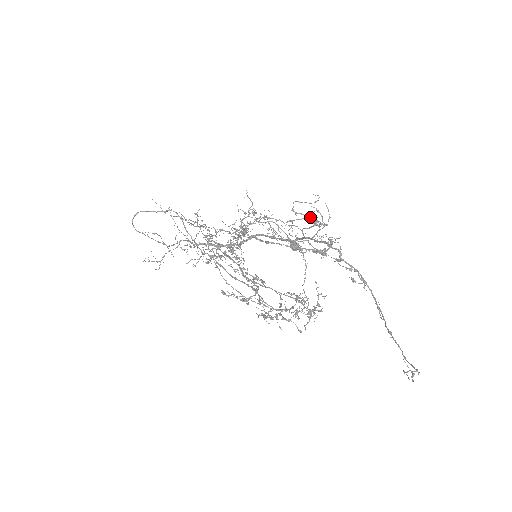
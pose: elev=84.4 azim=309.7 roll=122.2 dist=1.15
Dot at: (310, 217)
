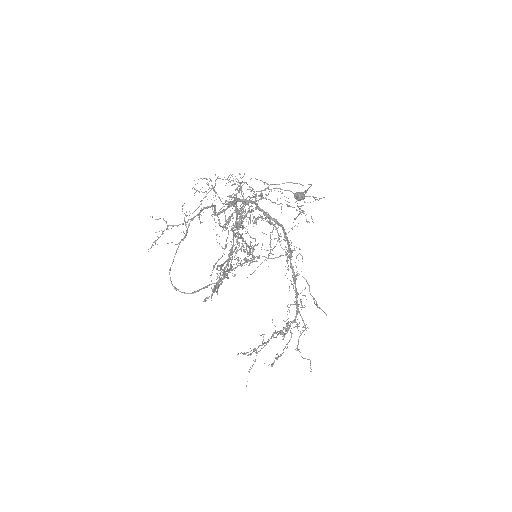
Dot at: (305, 328)
